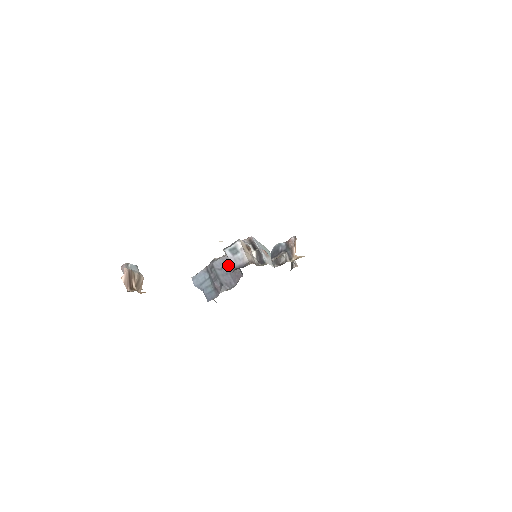
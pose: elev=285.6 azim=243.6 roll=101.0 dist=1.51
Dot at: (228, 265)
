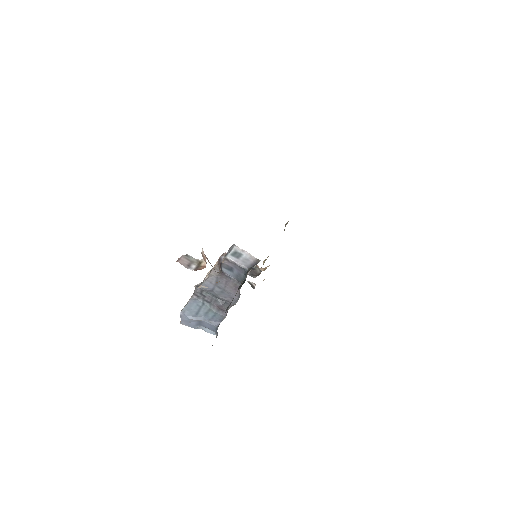
Dot at: (218, 284)
